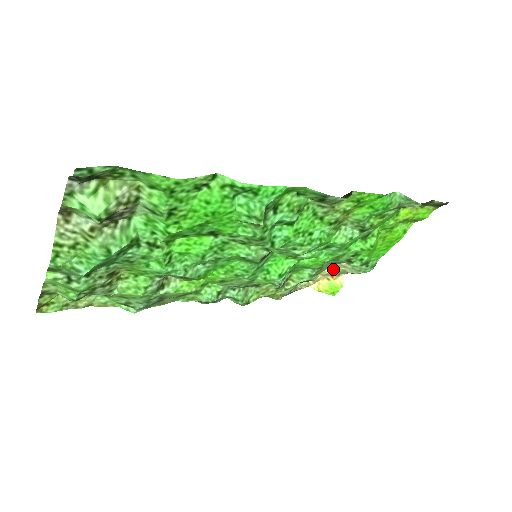
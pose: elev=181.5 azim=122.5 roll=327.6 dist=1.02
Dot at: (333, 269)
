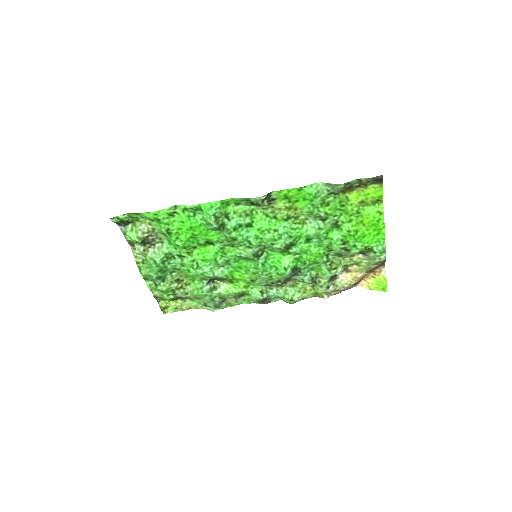
Dot at: (358, 264)
